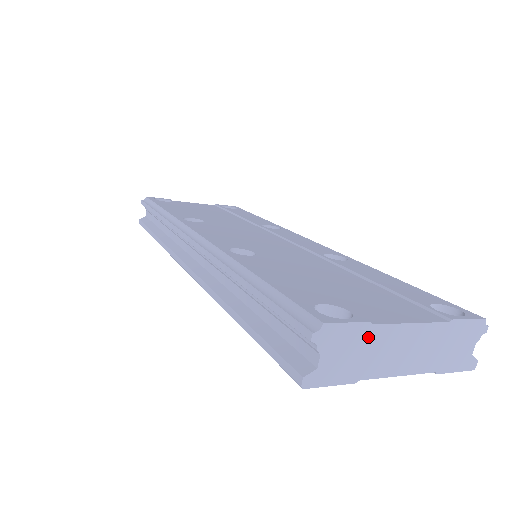
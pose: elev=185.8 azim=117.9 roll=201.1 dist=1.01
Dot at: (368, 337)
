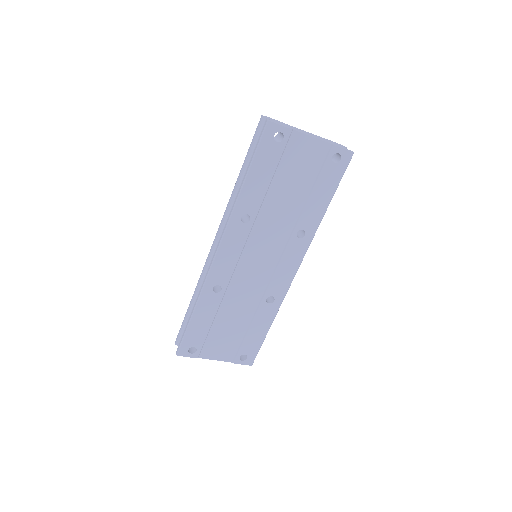
Dot at: (287, 125)
